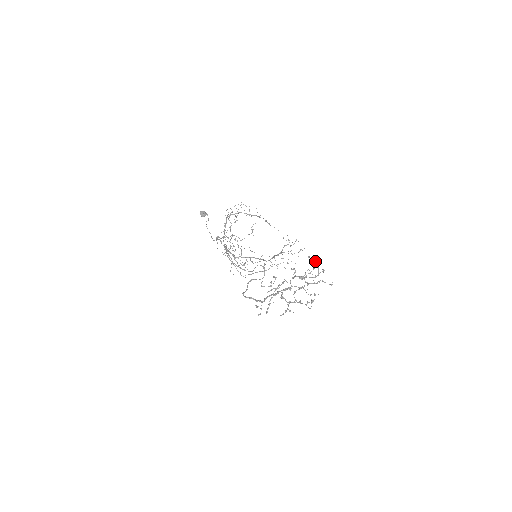
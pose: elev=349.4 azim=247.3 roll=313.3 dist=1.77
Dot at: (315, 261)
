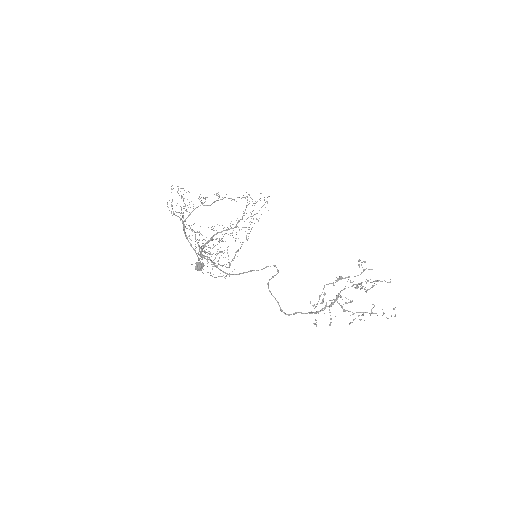
Dot at: (359, 261)
